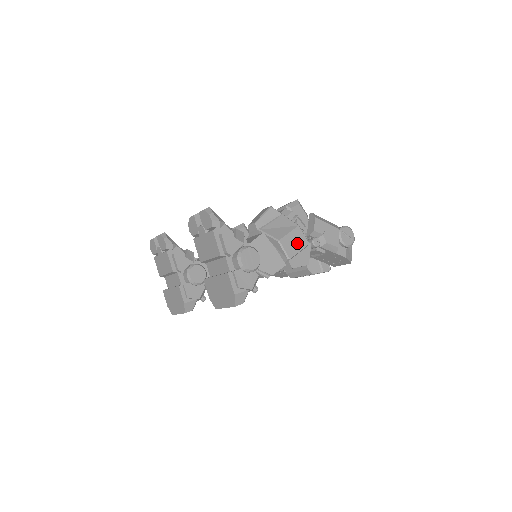
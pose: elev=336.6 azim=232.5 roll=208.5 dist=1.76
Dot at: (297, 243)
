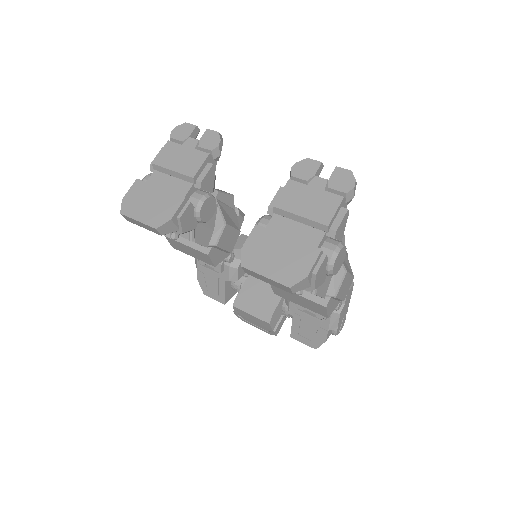
Dot at: (345, 290)
